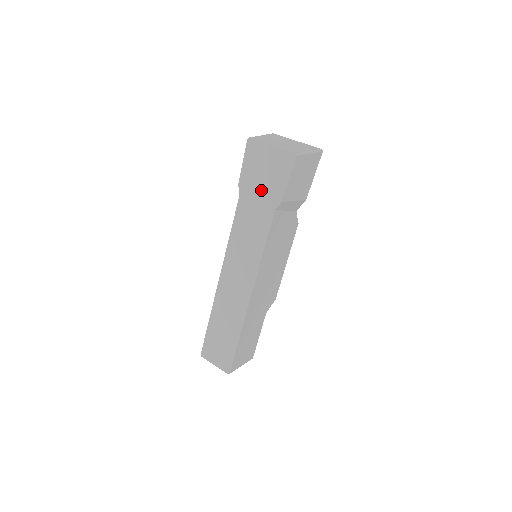
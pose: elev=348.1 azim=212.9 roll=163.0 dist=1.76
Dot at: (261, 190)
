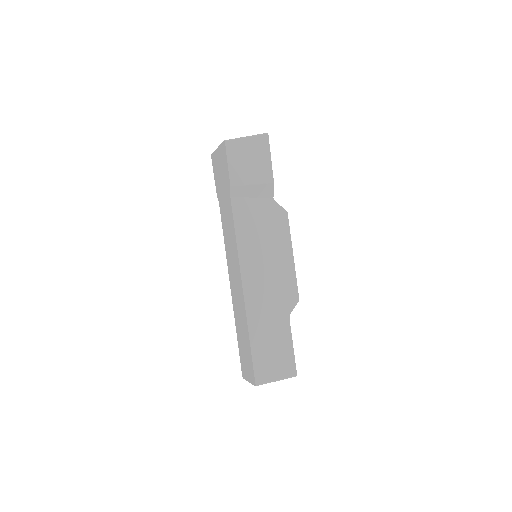
Dot at: (223, 188)
